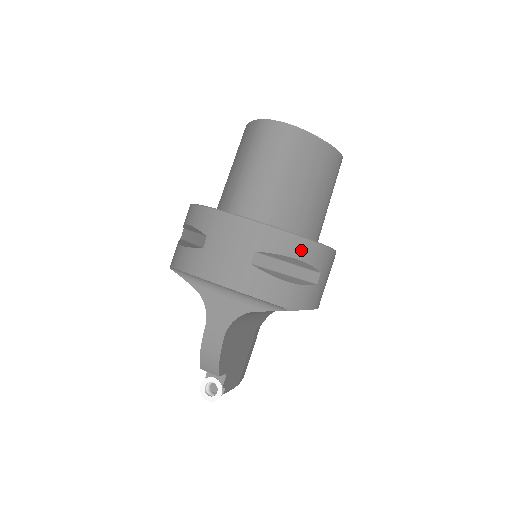
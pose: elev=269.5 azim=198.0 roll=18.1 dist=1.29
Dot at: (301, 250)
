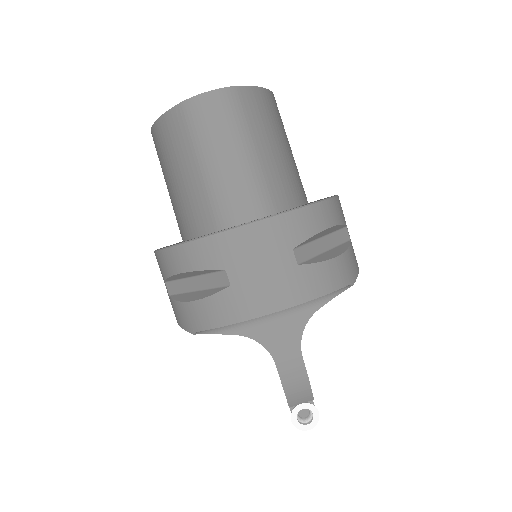
Dot at: (328, 215)
